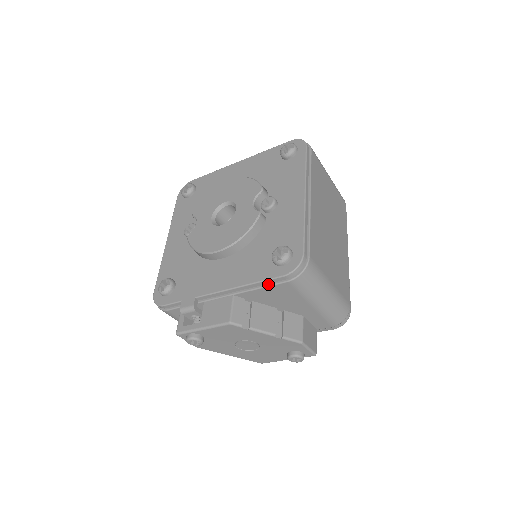
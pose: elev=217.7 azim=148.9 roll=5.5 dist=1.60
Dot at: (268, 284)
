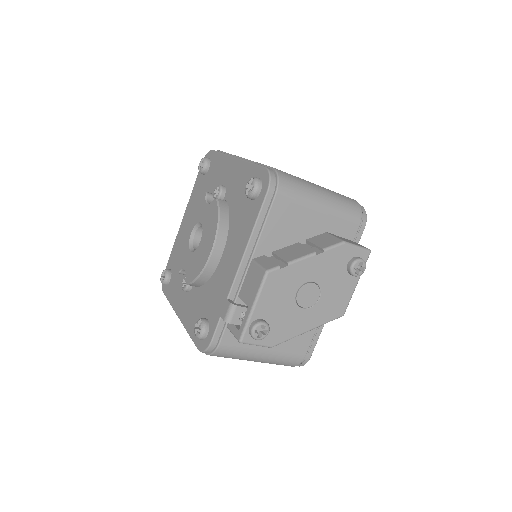
Dot at: (265, 216)
